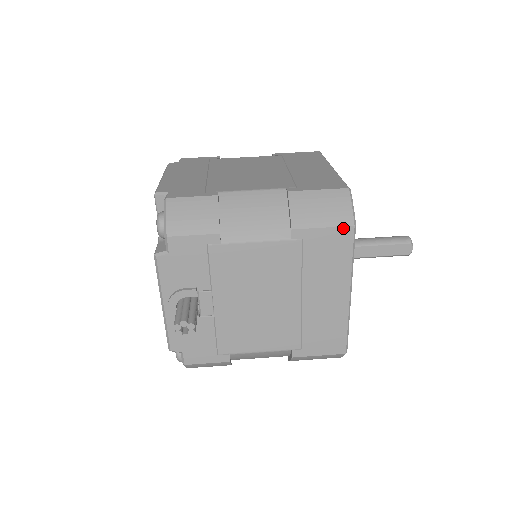
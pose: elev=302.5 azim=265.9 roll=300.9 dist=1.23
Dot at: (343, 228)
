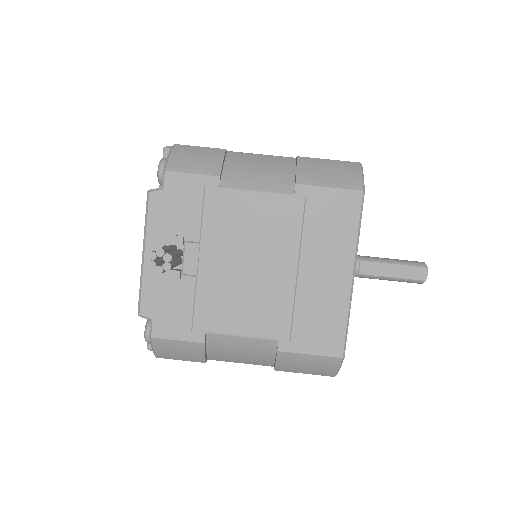
Dot at: (351, 191)
